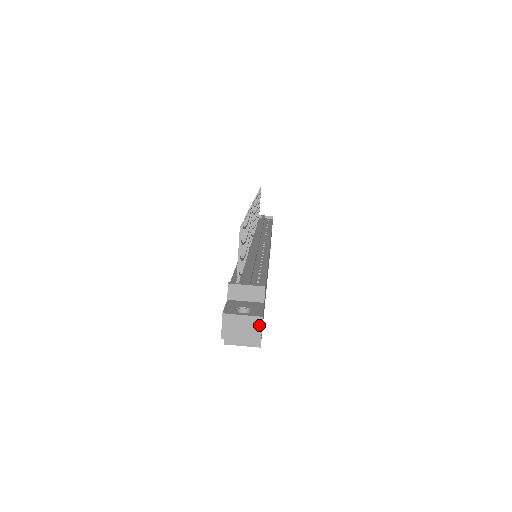
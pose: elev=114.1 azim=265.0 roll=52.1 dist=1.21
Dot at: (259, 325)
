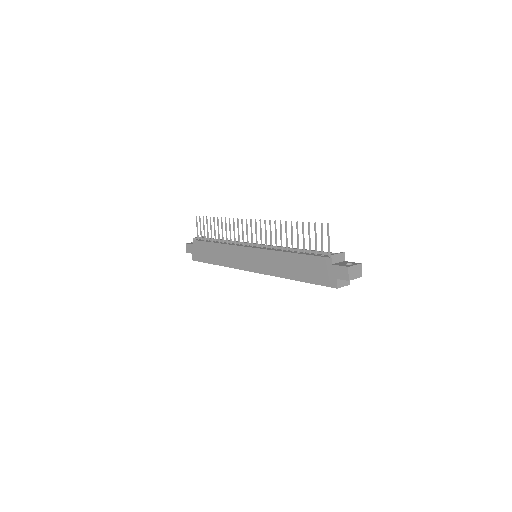
Dot at: (361, 268)
